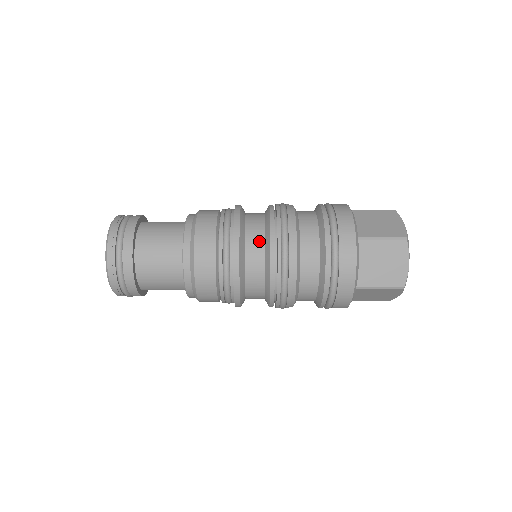
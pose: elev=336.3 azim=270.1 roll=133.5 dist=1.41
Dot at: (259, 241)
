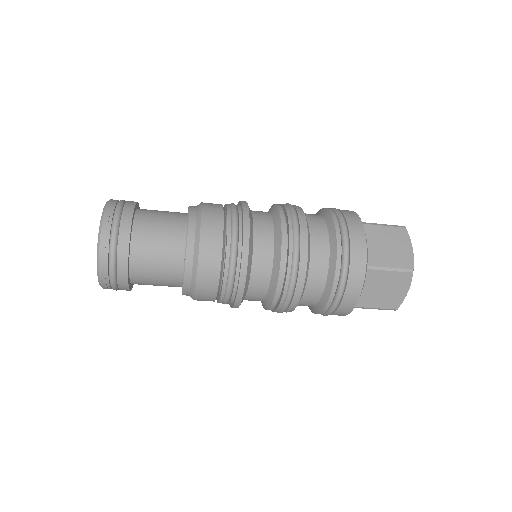
Dot at: occluded
